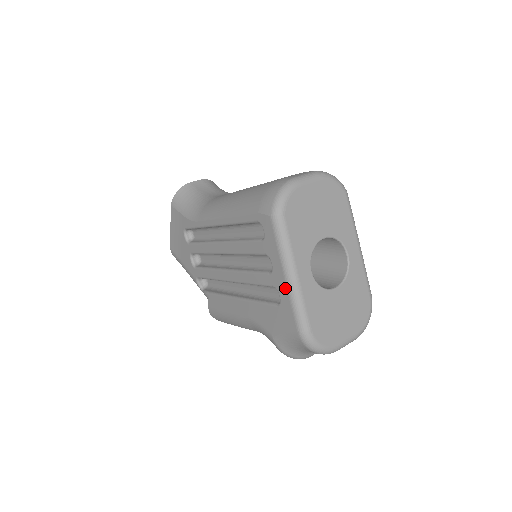
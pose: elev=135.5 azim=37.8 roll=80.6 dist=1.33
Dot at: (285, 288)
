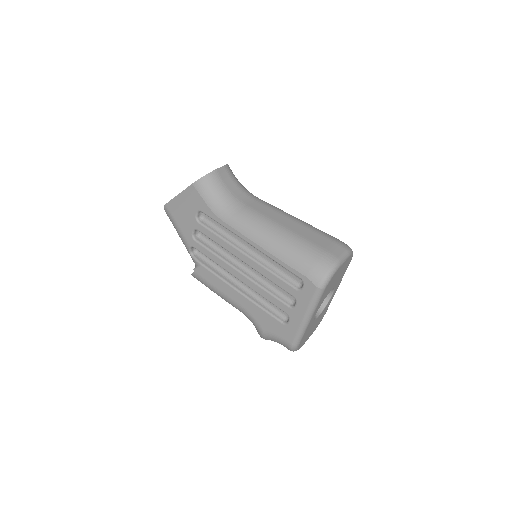
Dot at: (299, 322)
